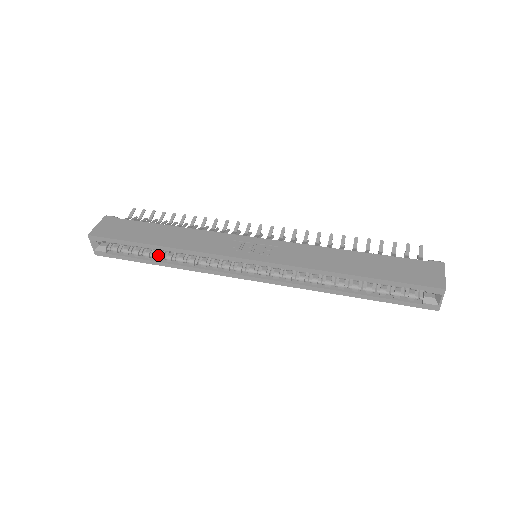
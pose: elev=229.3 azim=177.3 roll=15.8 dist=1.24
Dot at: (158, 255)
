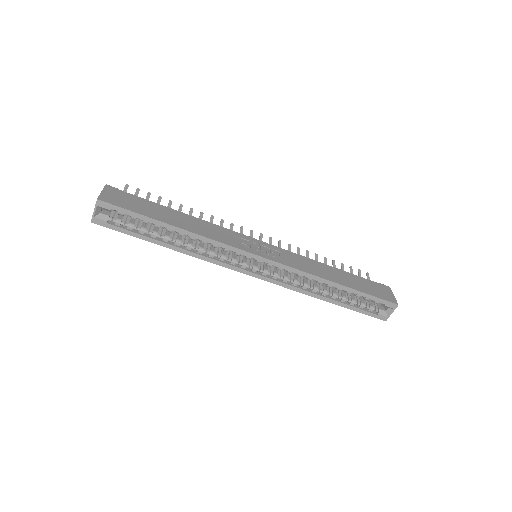
Dot at: (167, 236)
